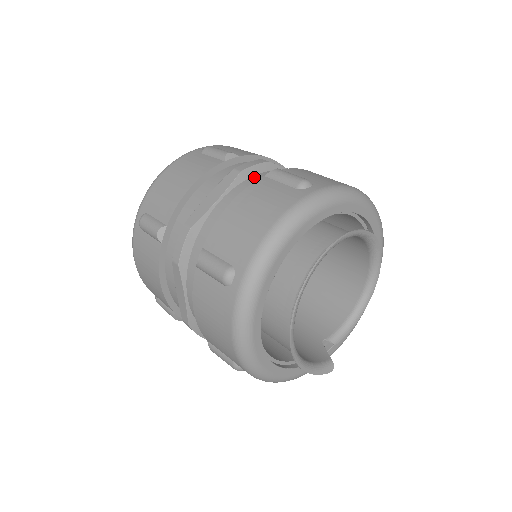
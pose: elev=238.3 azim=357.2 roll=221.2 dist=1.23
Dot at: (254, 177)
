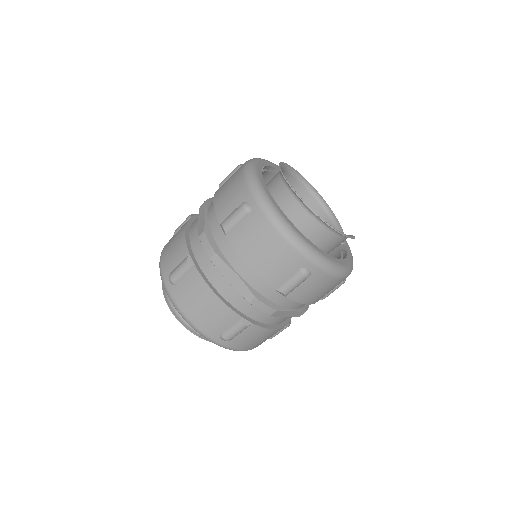
Dot at: occluded
